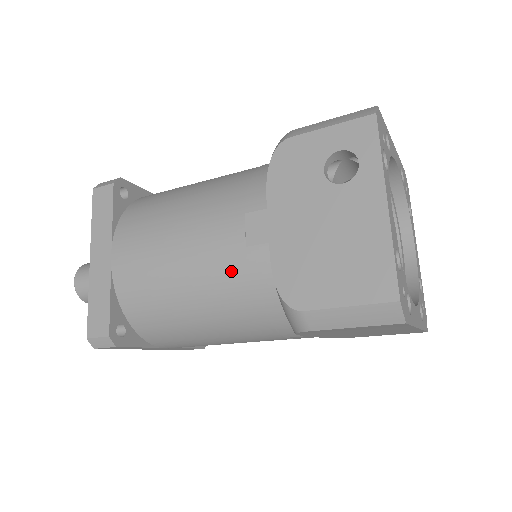
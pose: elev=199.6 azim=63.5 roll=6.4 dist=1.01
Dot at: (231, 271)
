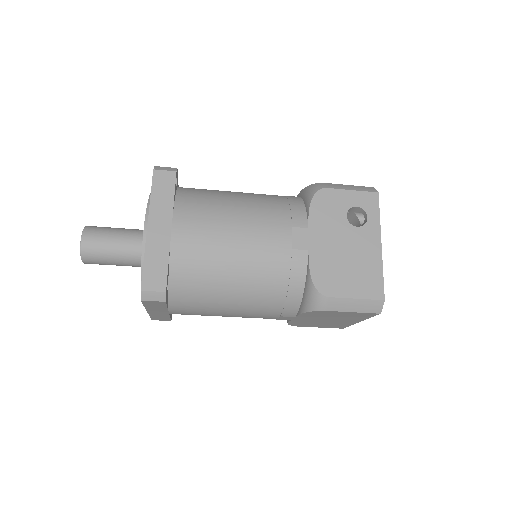
Dot at: (277, 263)
